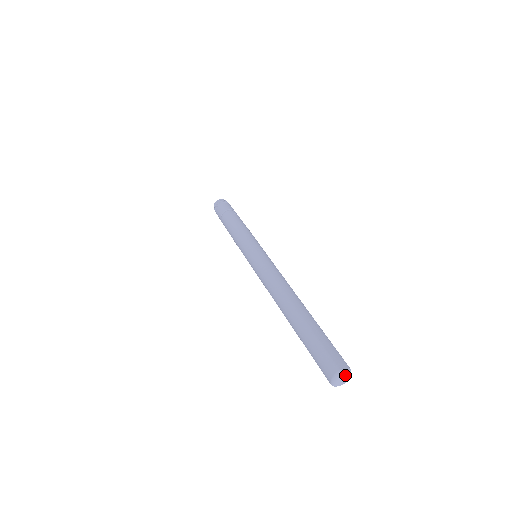
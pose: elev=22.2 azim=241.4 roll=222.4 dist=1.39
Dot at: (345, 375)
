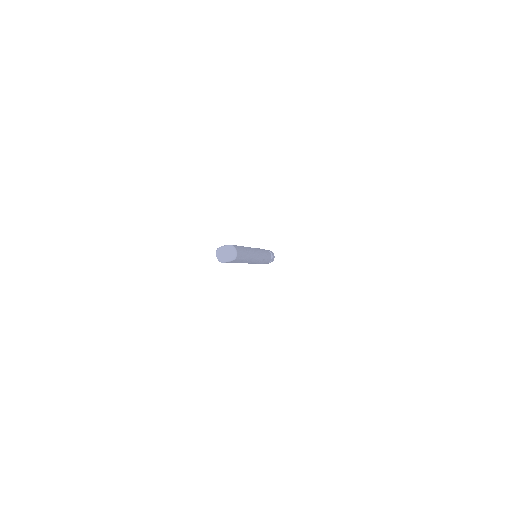
Dot at: (224, 249)
